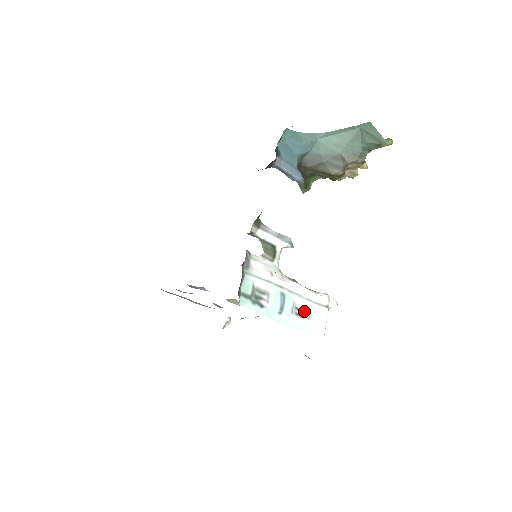
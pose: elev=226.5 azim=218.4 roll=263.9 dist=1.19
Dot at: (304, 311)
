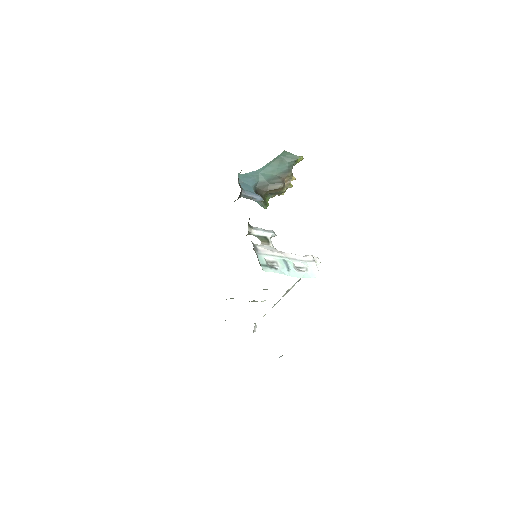
Dot at: (302, 267)
